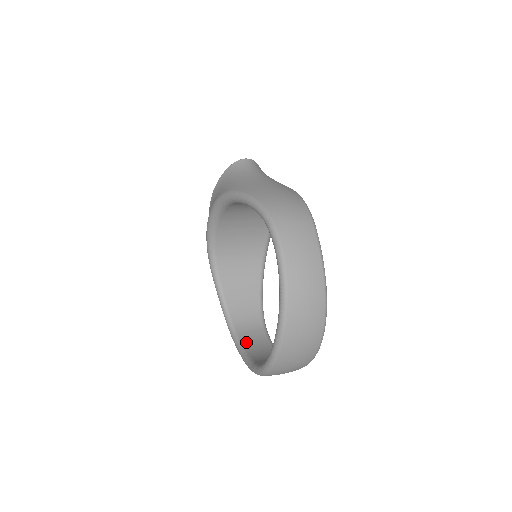
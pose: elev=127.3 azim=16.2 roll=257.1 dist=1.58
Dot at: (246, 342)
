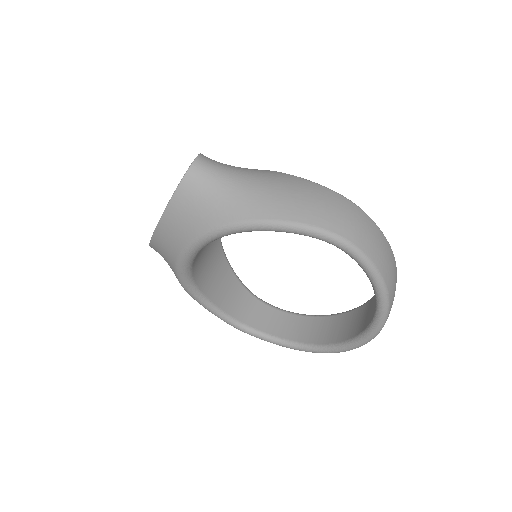
Dot at: (267, 329)
